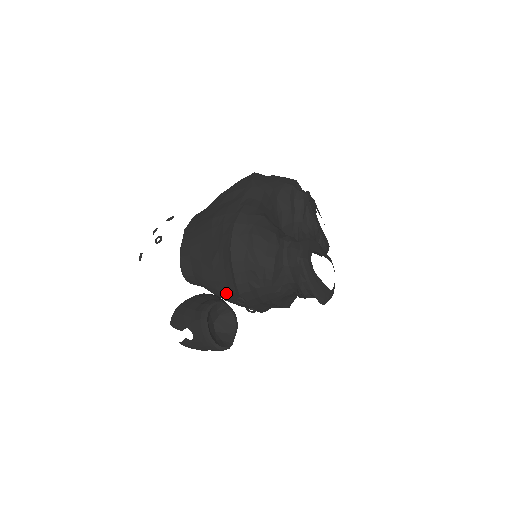
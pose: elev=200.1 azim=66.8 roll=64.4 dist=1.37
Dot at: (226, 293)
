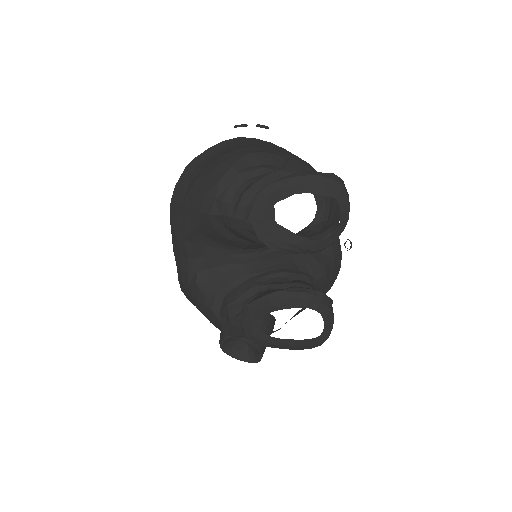
Dot at: occluded
